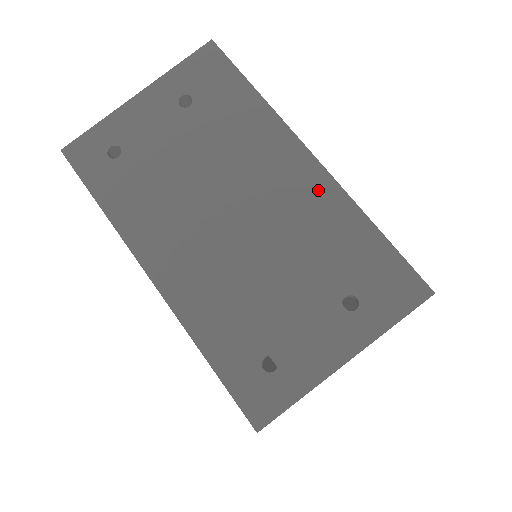
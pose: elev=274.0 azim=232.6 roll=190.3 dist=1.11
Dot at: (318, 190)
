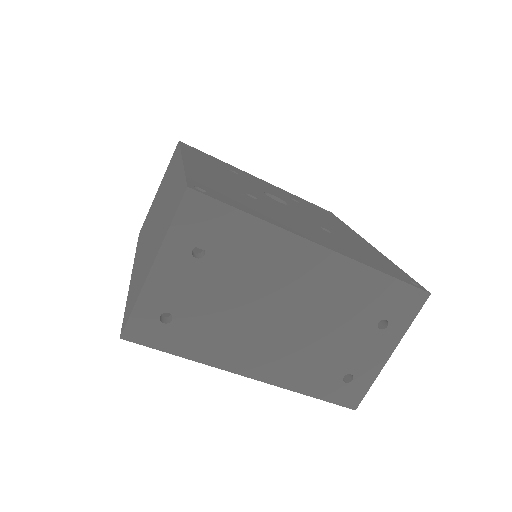
Dot at: (336, 269)
